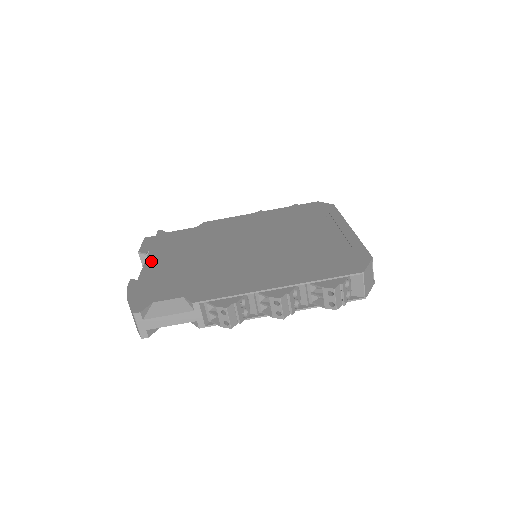
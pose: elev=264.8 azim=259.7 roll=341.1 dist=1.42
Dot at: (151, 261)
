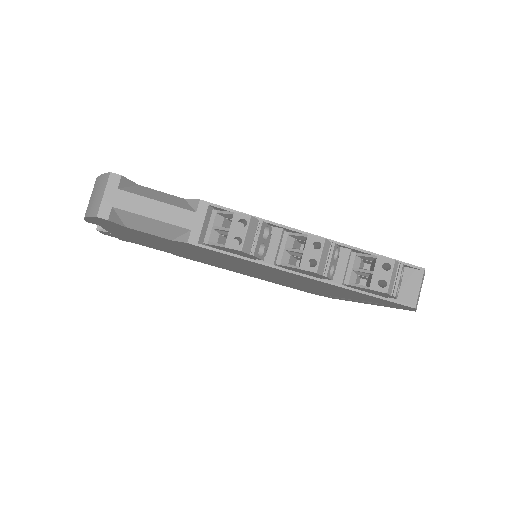
Dot at: occluded
